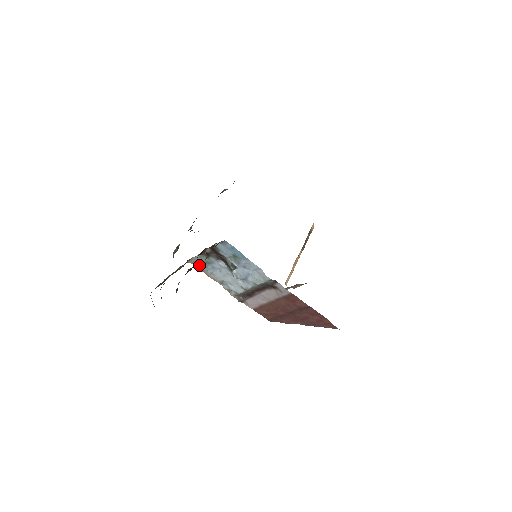
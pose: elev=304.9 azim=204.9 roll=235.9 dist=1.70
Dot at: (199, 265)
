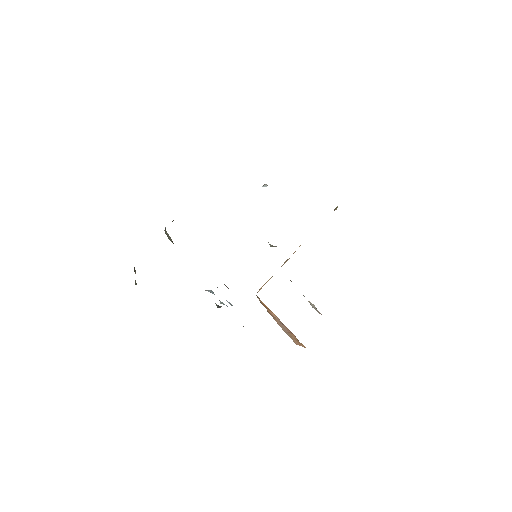
Dot at: occluded
